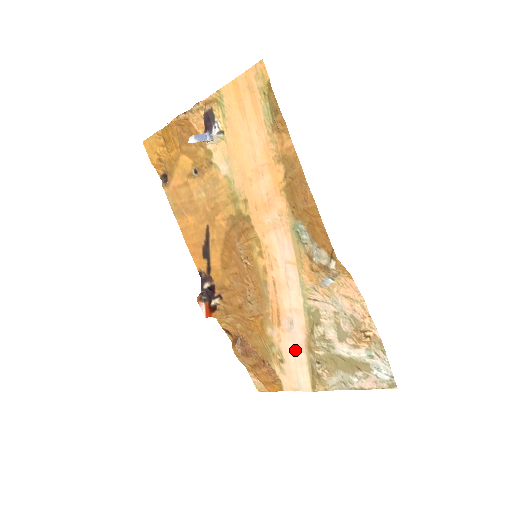
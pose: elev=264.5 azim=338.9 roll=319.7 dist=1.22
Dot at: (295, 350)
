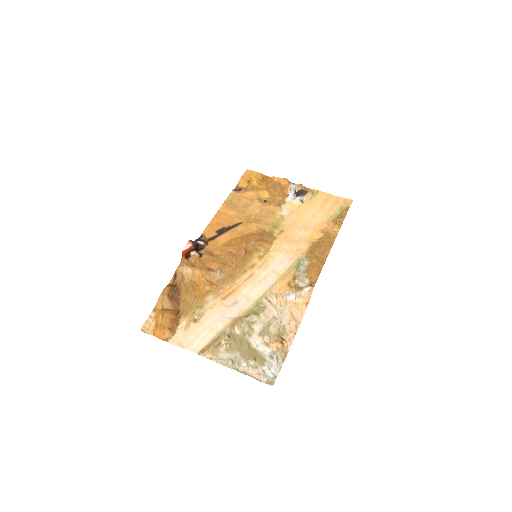
Dot at: (217, 320)
